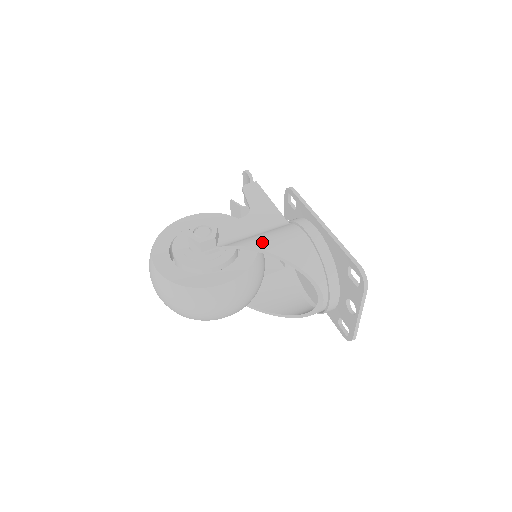
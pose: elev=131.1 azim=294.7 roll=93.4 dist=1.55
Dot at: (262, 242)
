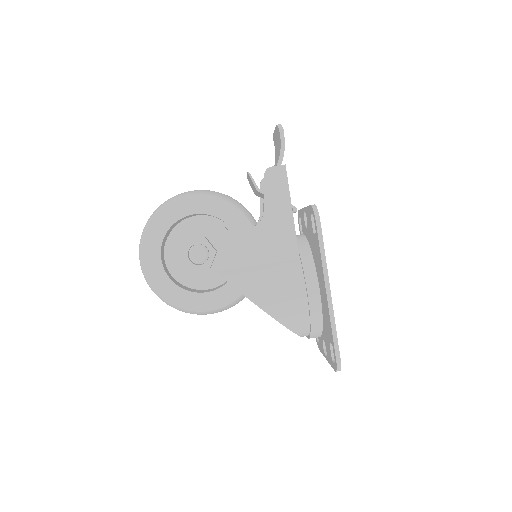
Dot at: (257, 291)
